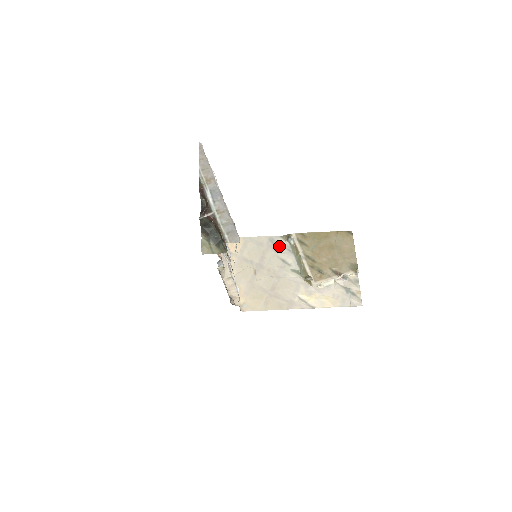
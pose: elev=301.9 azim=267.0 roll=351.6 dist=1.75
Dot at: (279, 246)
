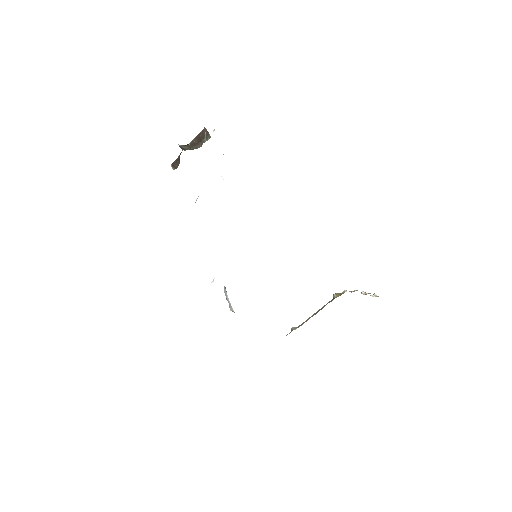
Dot at: occluded
